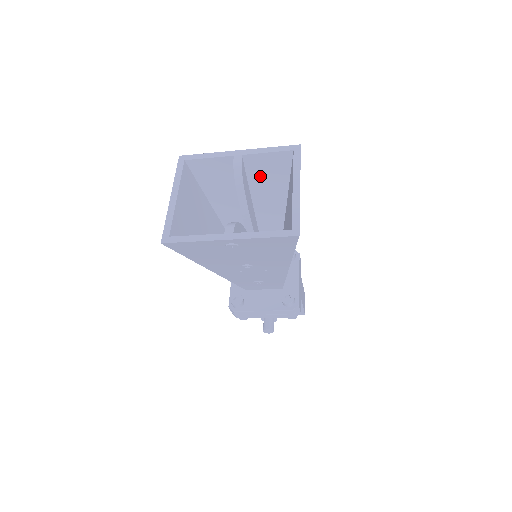
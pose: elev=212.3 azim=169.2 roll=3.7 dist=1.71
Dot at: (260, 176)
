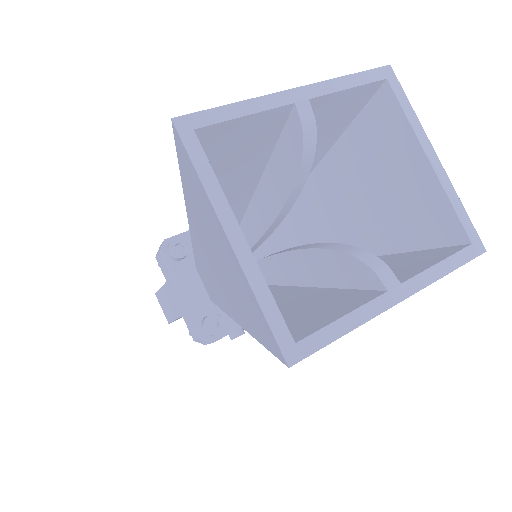
Dot at: occluded
